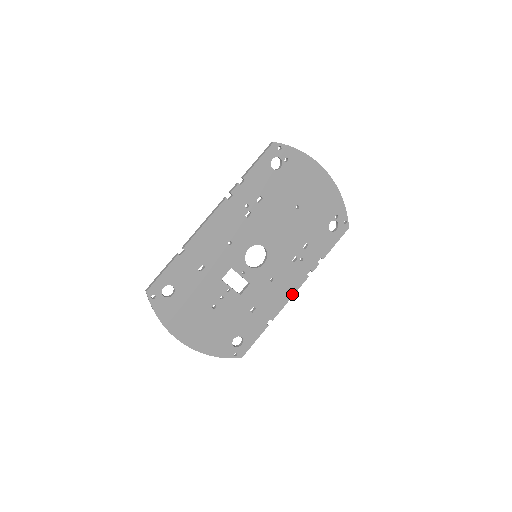
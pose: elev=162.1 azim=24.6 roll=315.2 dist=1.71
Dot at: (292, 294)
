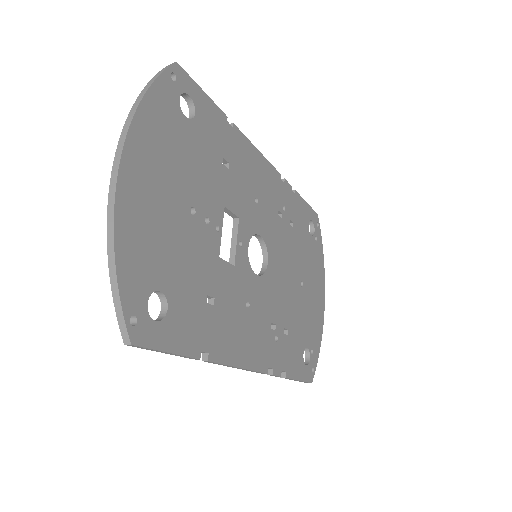
Dot at: (245, 365)
